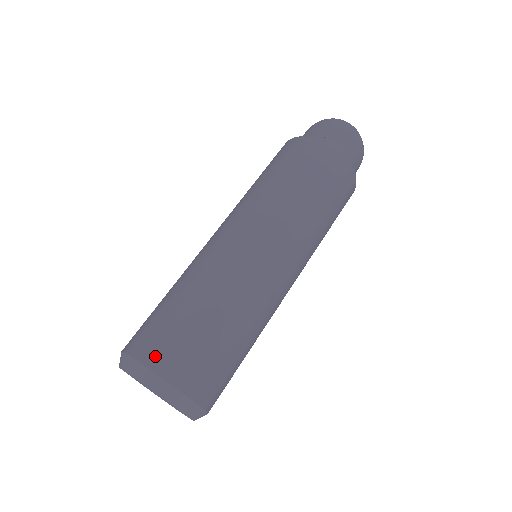
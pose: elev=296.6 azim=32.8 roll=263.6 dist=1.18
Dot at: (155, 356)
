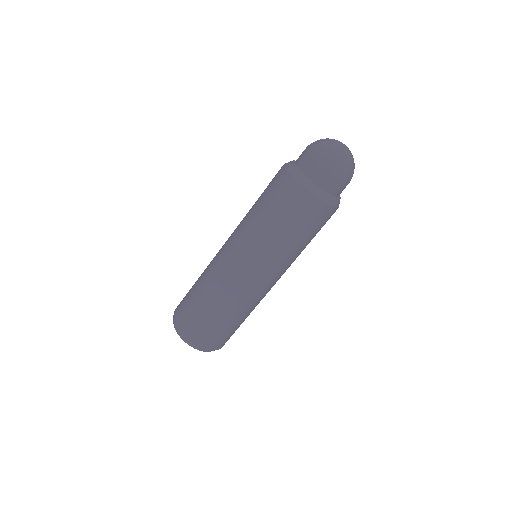
Dot at: (187, 330)
